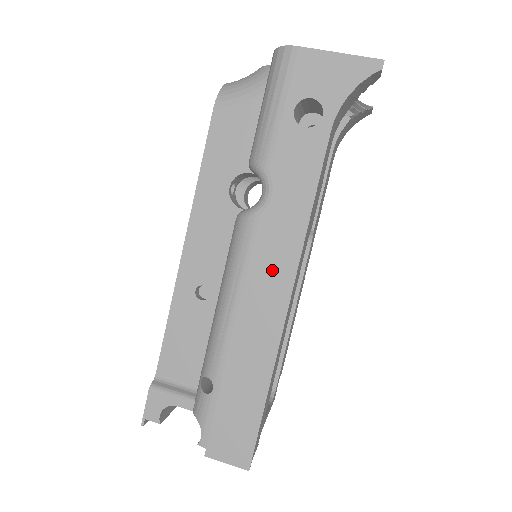
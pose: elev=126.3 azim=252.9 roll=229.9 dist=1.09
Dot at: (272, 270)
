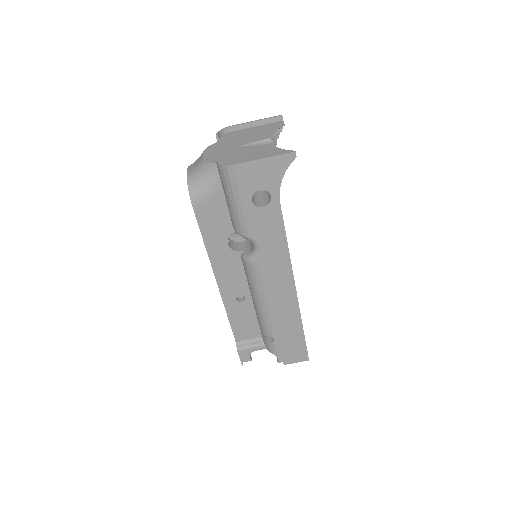
Dot at: (279, 281)
